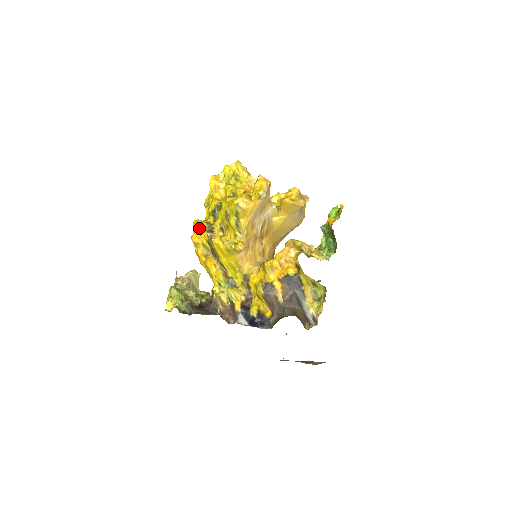
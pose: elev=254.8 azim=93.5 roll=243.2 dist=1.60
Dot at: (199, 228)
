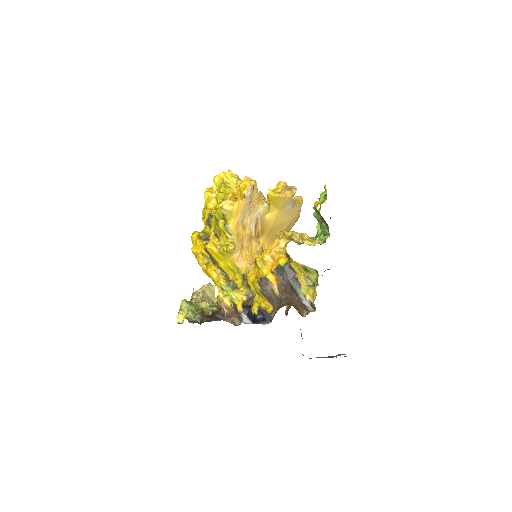
Dot at: (196, 239)
